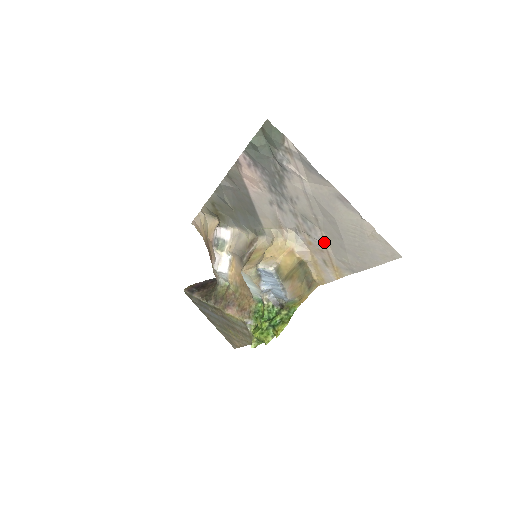
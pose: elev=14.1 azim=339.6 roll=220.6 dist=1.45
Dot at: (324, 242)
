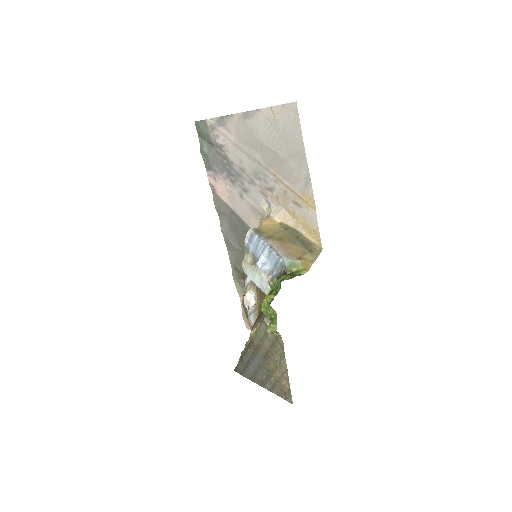
Dot at: (278, 179)
